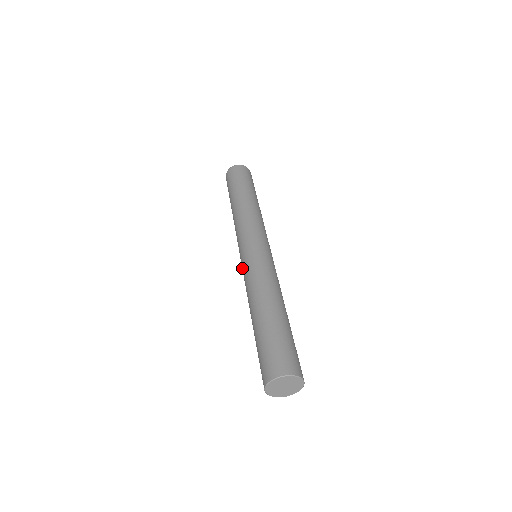
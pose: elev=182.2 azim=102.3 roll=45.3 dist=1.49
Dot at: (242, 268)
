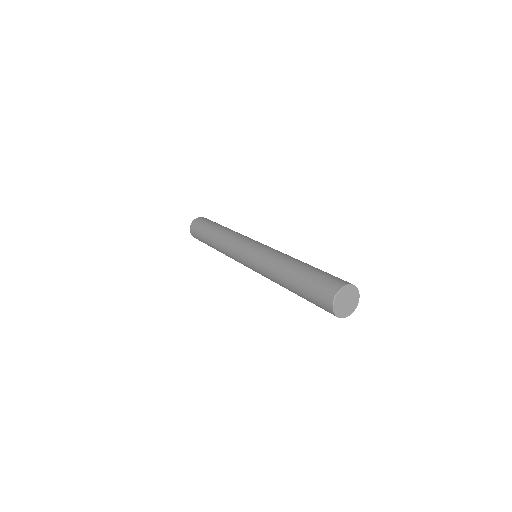
Dot at: (251, 261)
